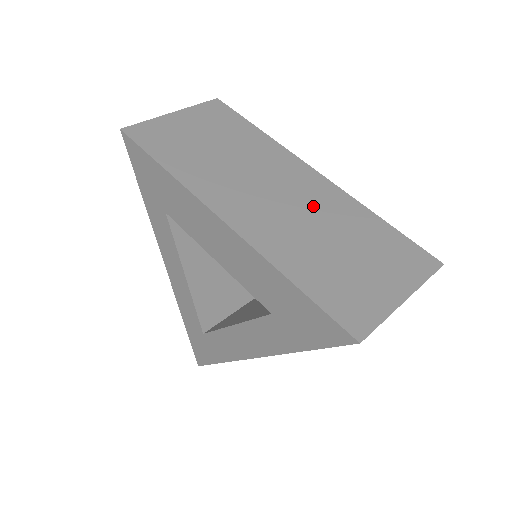
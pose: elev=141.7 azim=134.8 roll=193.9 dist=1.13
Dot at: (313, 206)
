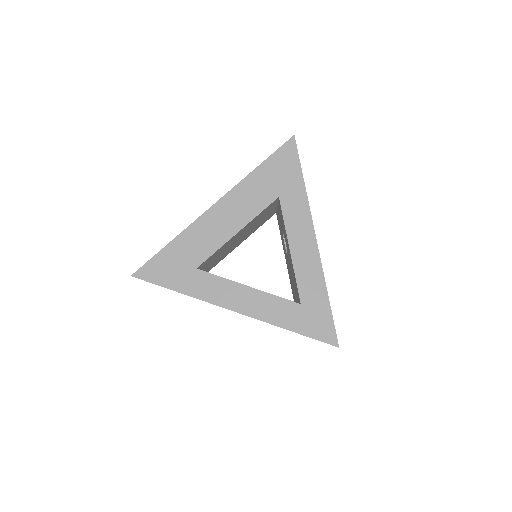
Dot at: occluded
